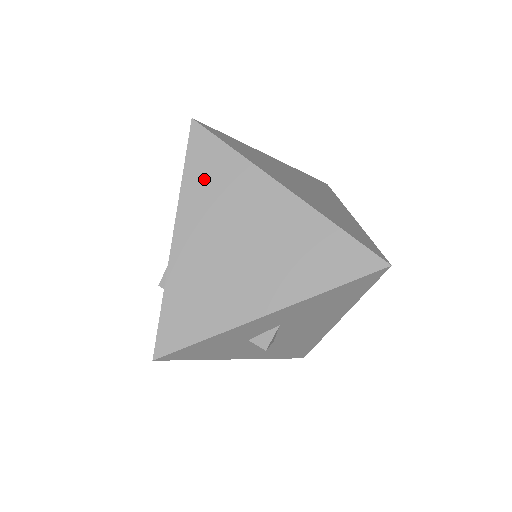
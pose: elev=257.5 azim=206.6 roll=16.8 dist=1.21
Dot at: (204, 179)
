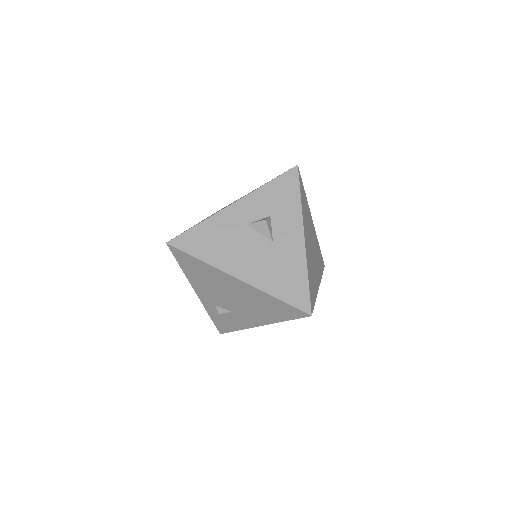
Dot at: occluded
